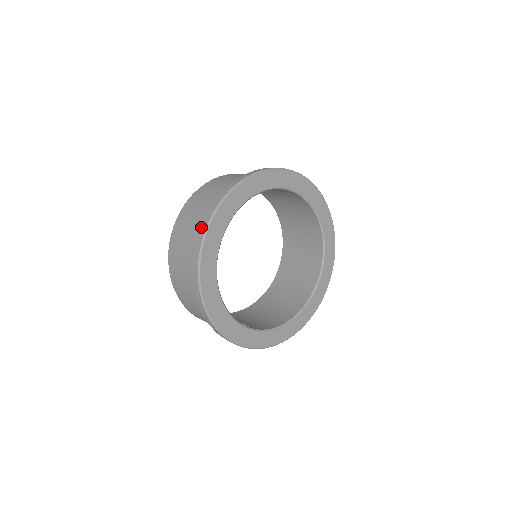
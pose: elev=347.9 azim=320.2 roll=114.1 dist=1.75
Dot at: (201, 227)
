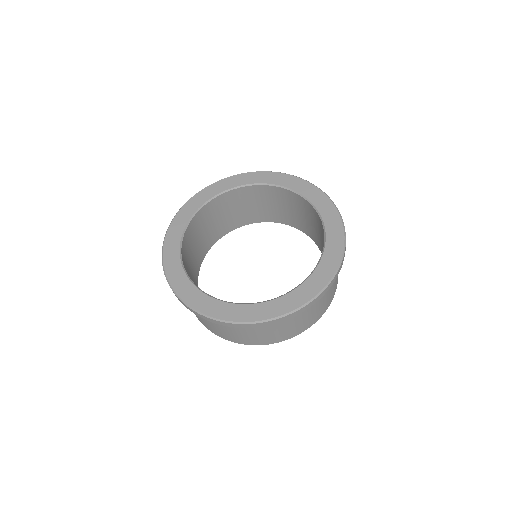
Dot at: occluded
